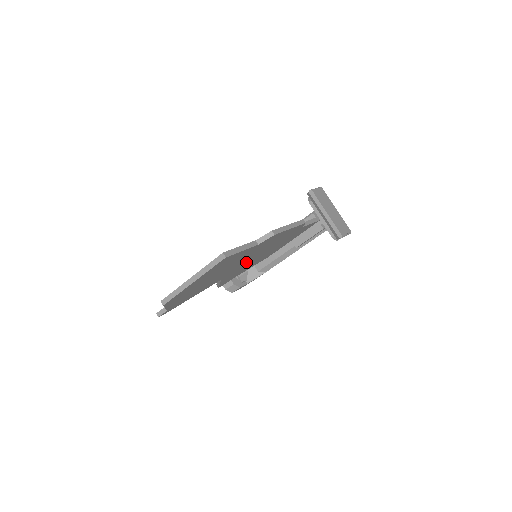
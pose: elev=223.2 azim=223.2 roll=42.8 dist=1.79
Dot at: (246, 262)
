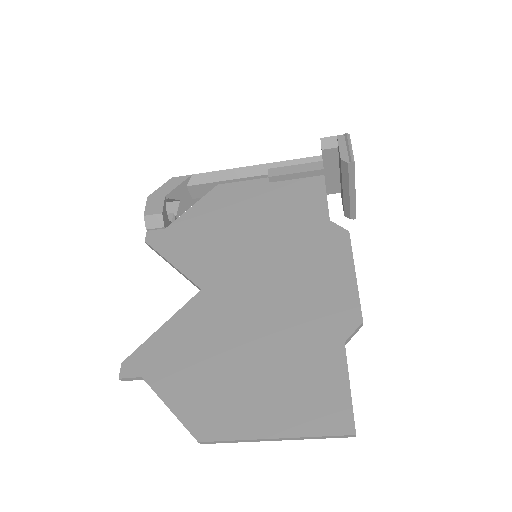
Dot at: (251, 277)
